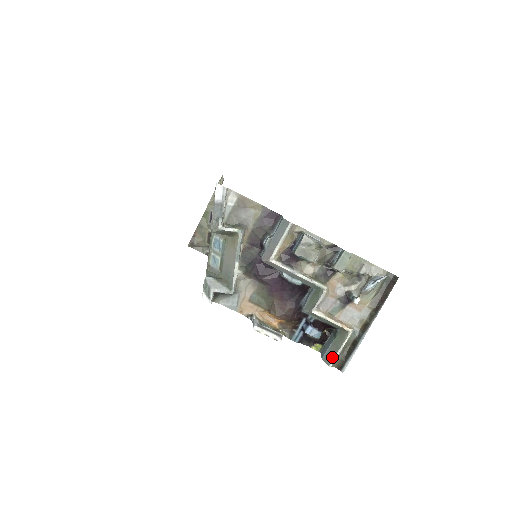
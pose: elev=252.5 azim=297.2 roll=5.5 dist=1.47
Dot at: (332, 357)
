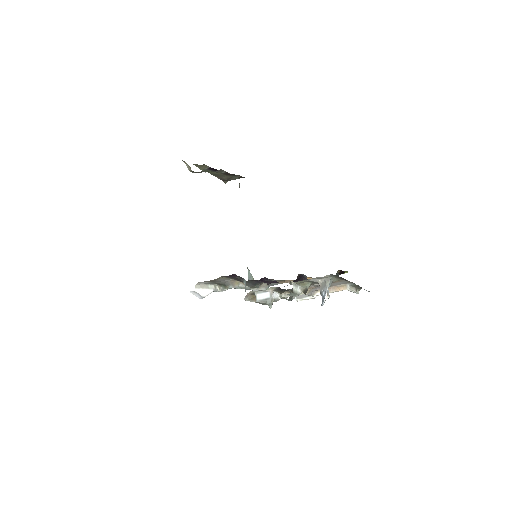
Dot at: occluded
